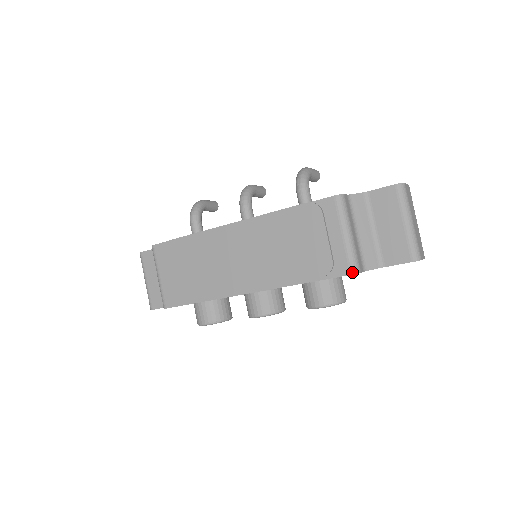
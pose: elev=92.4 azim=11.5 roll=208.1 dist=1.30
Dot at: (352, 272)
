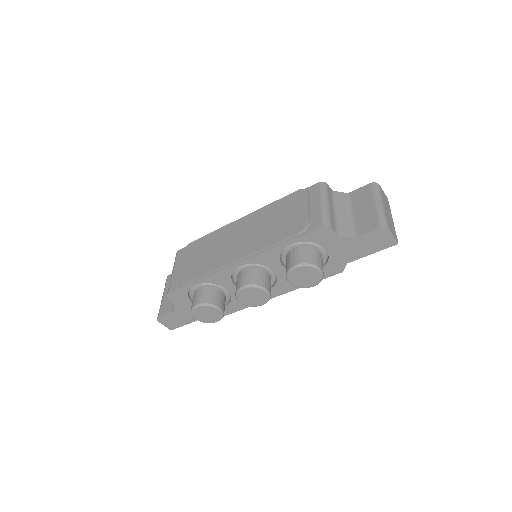
Dot at: (323, 225)
